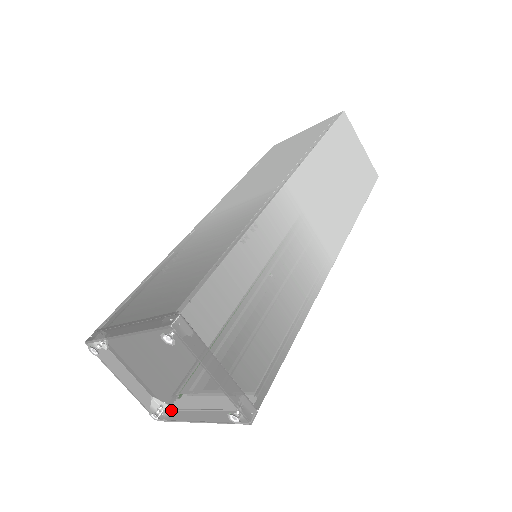
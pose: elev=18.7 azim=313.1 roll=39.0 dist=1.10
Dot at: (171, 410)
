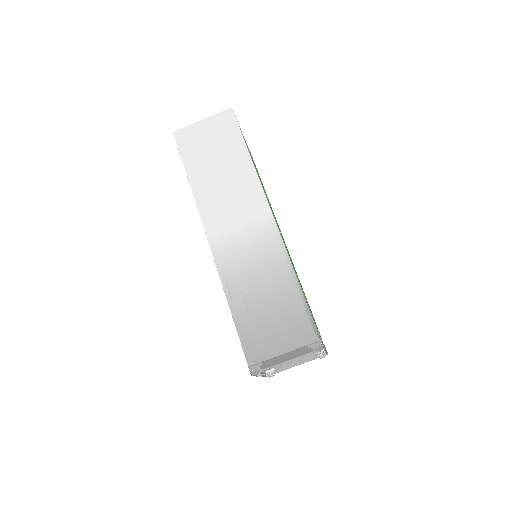
Dot at: occluded
